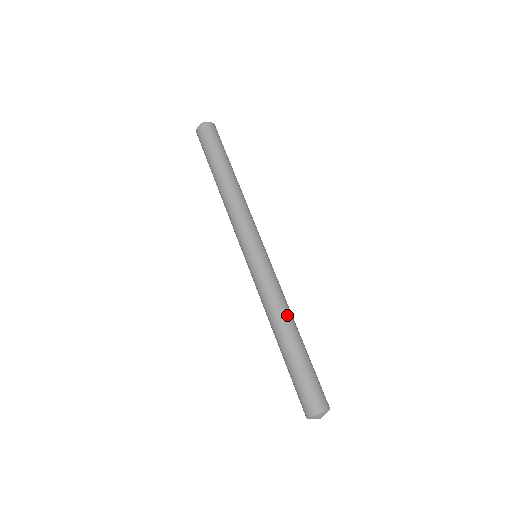
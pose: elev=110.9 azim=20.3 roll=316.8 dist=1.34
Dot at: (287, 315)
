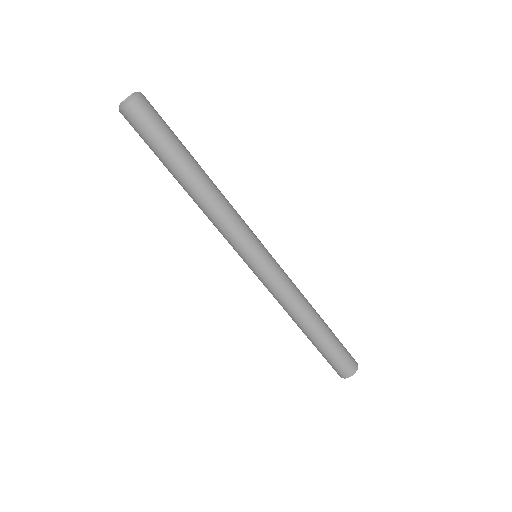
Dot at: (309, 305)
